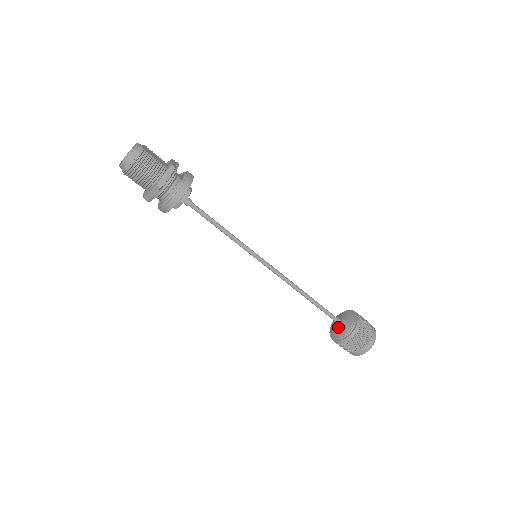
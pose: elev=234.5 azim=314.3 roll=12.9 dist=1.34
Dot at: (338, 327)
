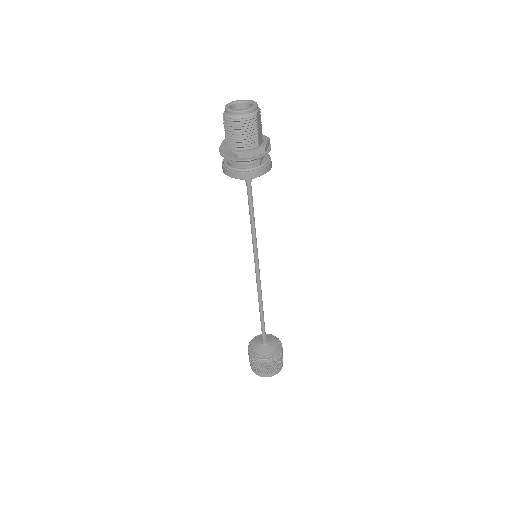
Dot at: (260, 345)
